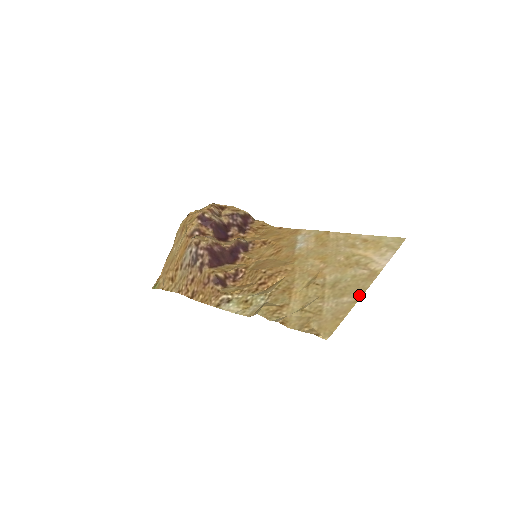
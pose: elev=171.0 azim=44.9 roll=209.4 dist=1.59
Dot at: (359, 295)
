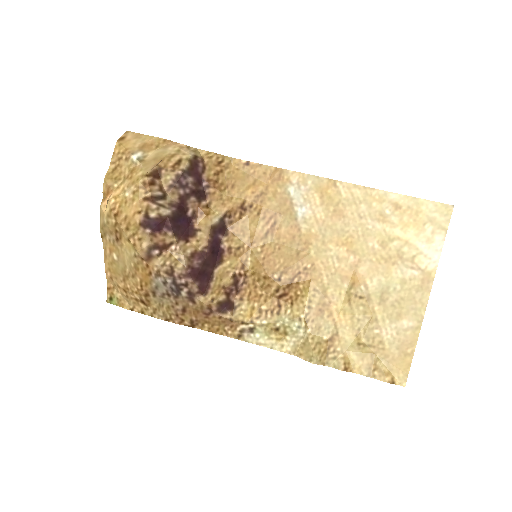
Dot at: (420, 317)
